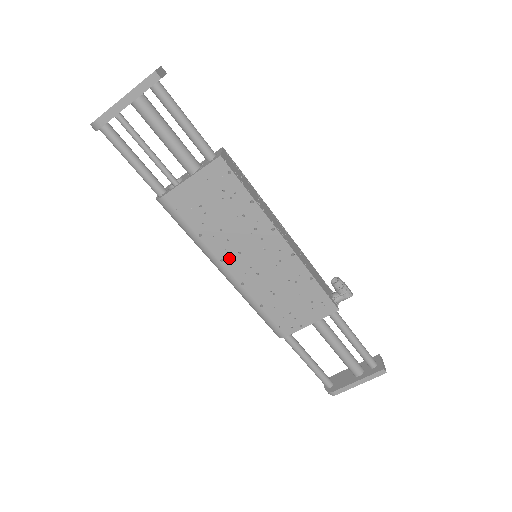
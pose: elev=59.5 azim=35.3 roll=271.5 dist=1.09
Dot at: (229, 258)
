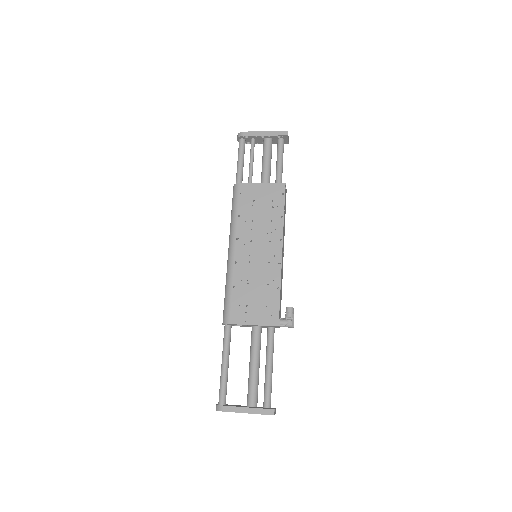
Dot at: (242, 240)
